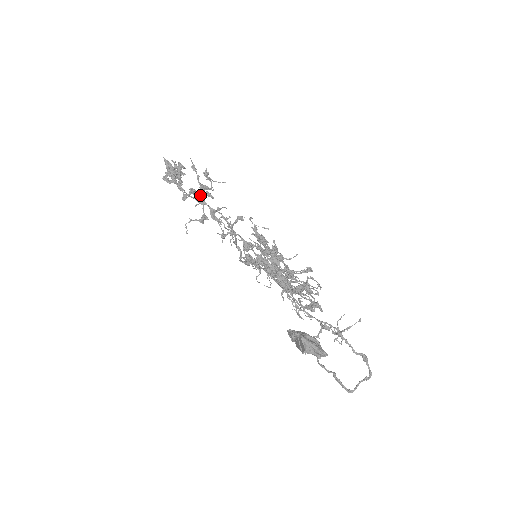
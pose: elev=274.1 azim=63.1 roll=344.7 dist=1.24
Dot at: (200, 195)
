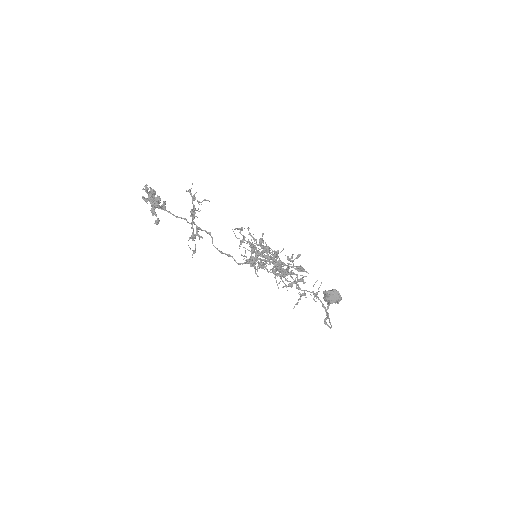
Dot at: (192, 216)
